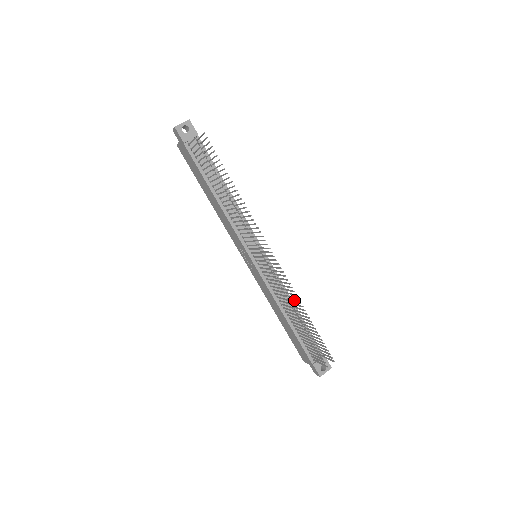
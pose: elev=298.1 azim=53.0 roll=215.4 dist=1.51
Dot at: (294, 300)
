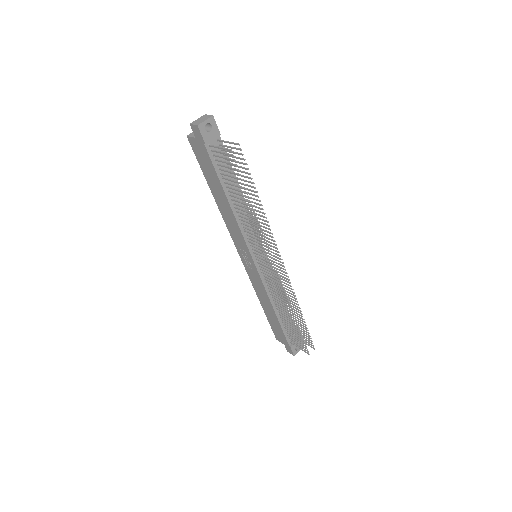
Dot at: (289, 299)
